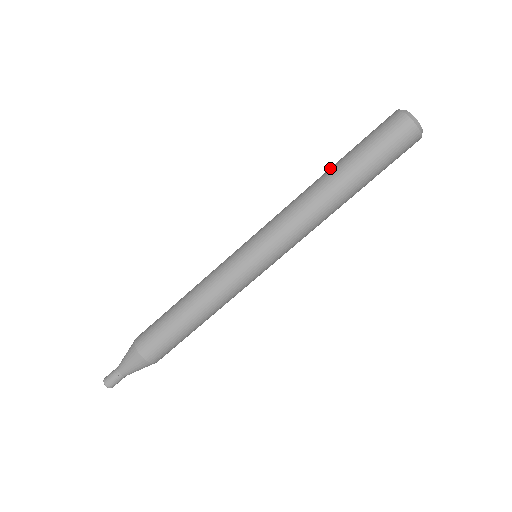
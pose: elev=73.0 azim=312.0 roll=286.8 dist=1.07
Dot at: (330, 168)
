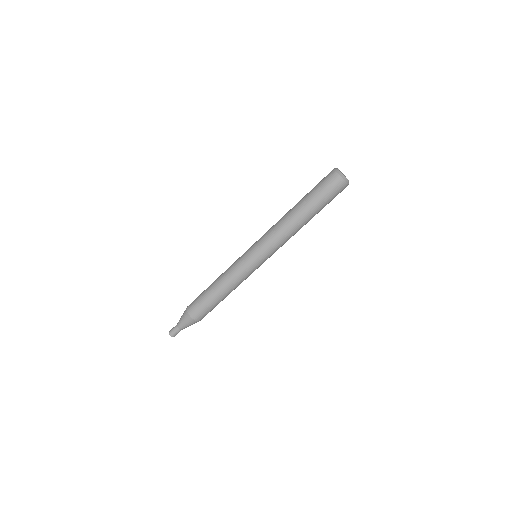
Dot at: occluded
